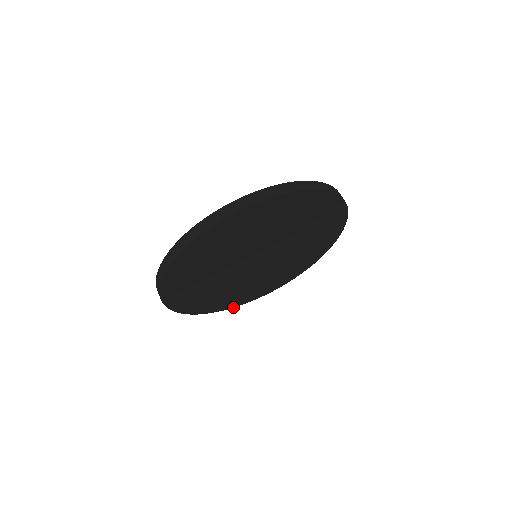
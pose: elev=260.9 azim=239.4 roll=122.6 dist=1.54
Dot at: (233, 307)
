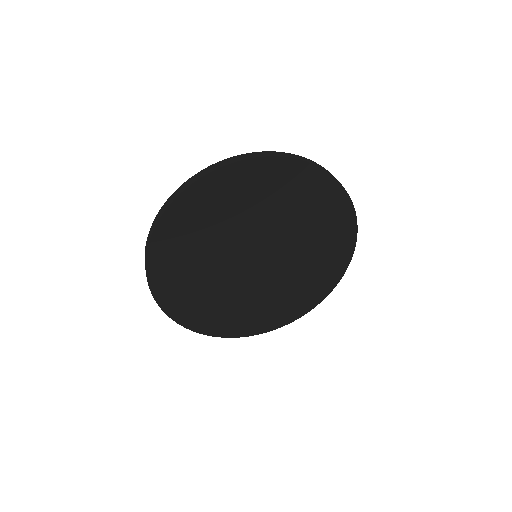
Dot at: (319, 303)
